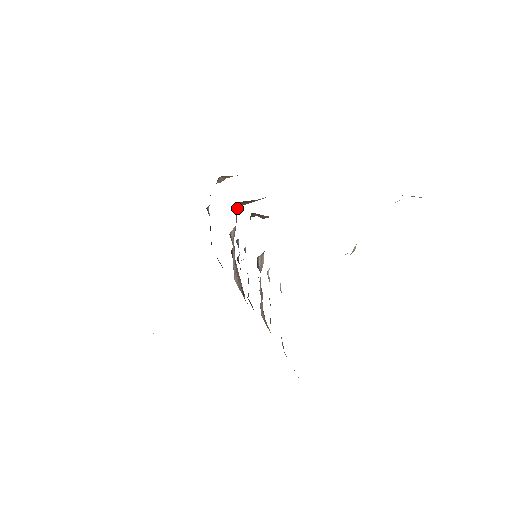
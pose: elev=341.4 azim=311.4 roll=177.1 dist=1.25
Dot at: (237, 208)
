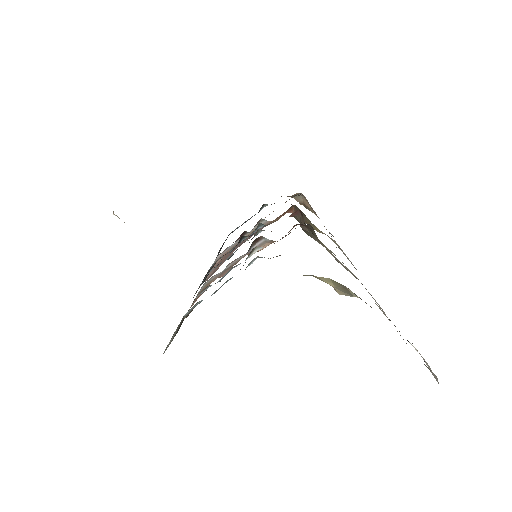
Dot at: (290, 211)
